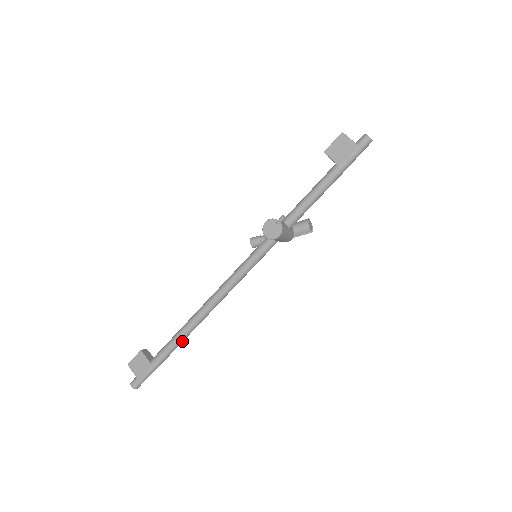
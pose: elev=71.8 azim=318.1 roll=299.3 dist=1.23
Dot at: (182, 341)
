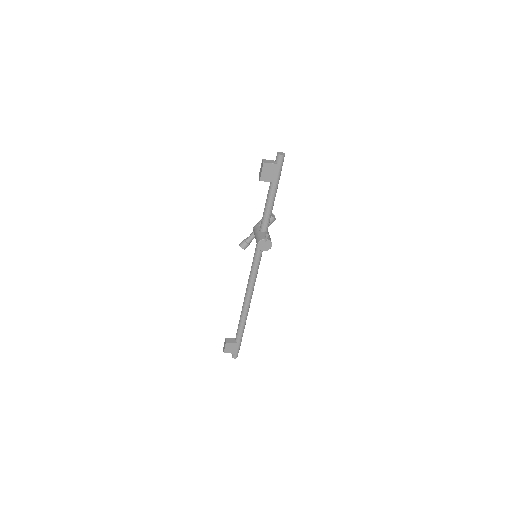
Dot at: occluded
